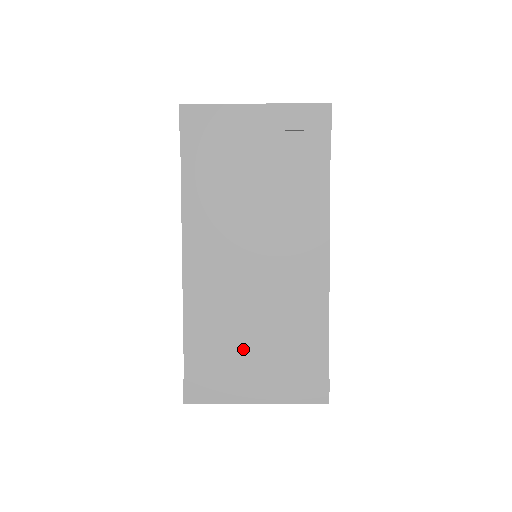
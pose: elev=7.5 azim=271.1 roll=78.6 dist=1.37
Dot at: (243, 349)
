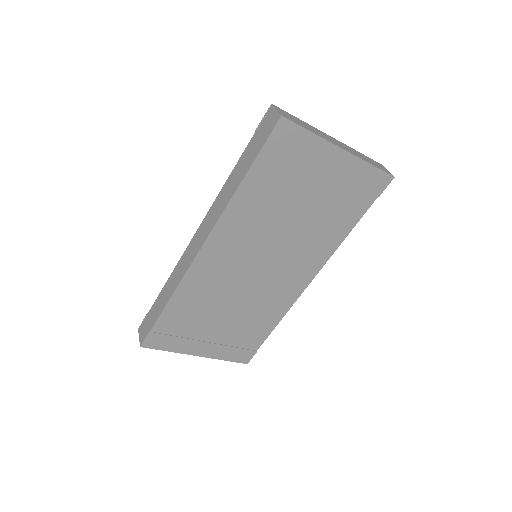
Dot at: (210, 322)
